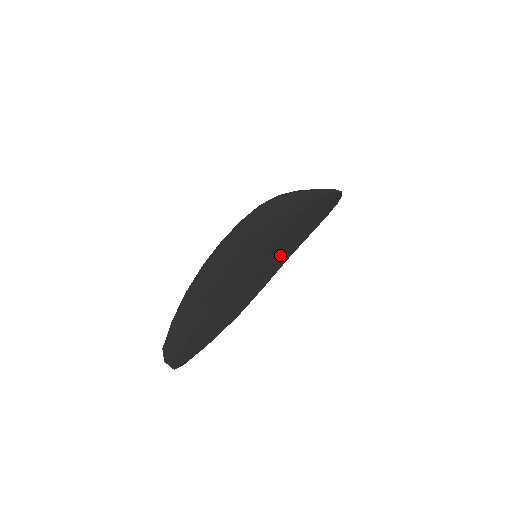
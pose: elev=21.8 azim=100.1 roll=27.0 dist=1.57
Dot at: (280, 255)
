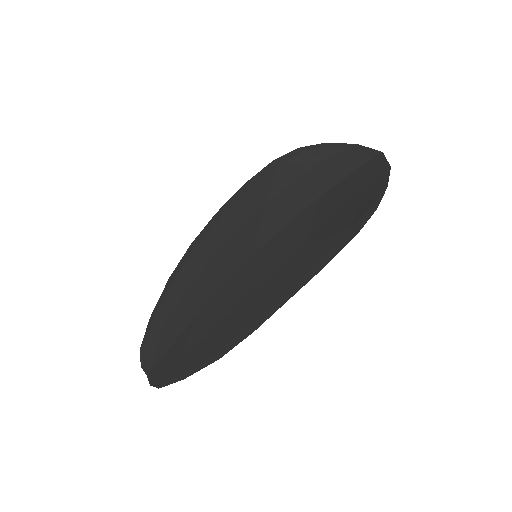
Dot at: (283, 282)
